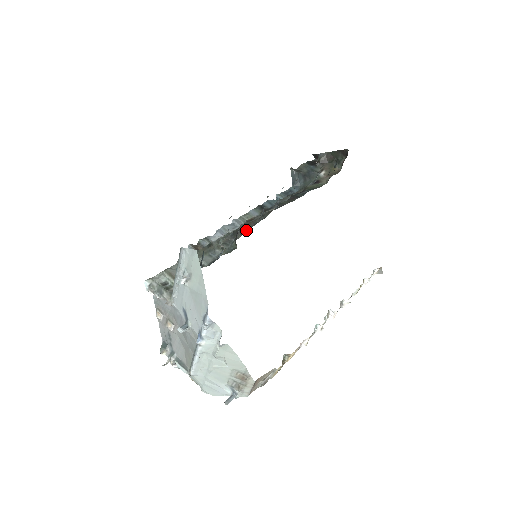
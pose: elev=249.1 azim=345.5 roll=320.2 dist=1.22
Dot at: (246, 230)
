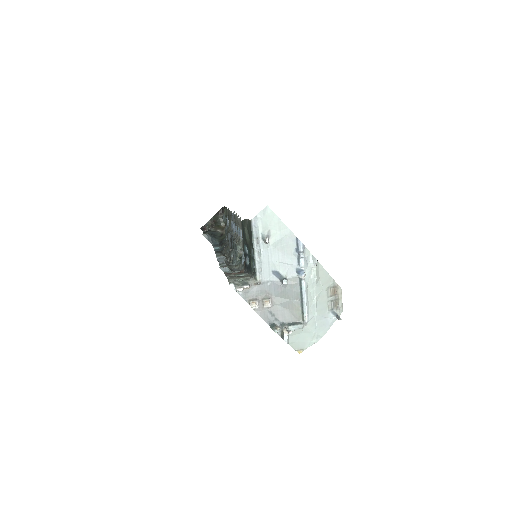
Dot at: (232, 253)
